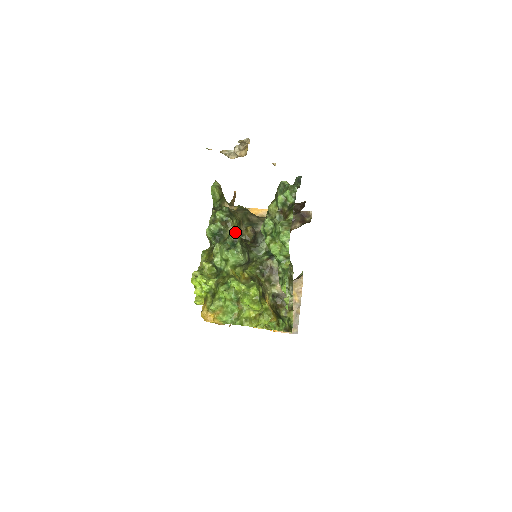
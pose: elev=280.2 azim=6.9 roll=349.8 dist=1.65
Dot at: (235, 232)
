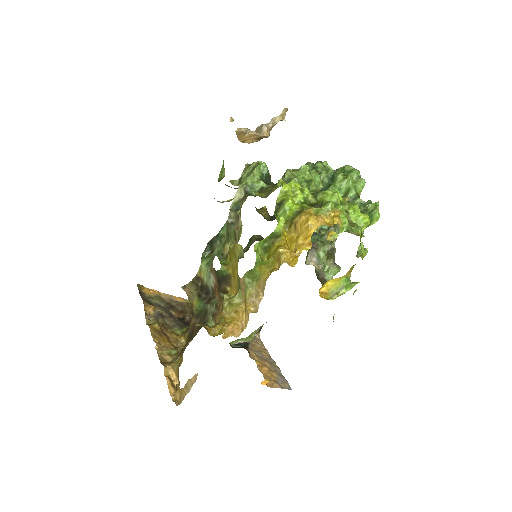
Dot at: occluded
